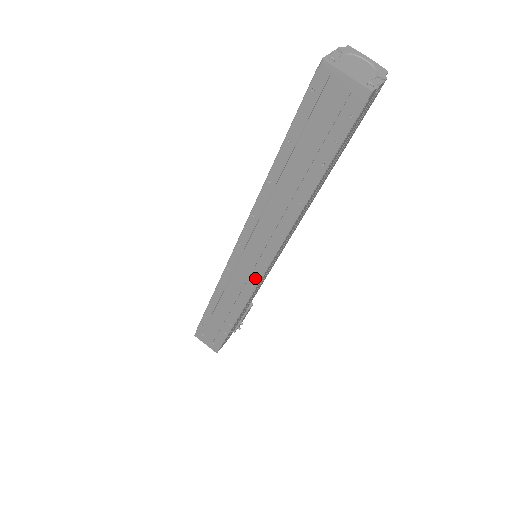
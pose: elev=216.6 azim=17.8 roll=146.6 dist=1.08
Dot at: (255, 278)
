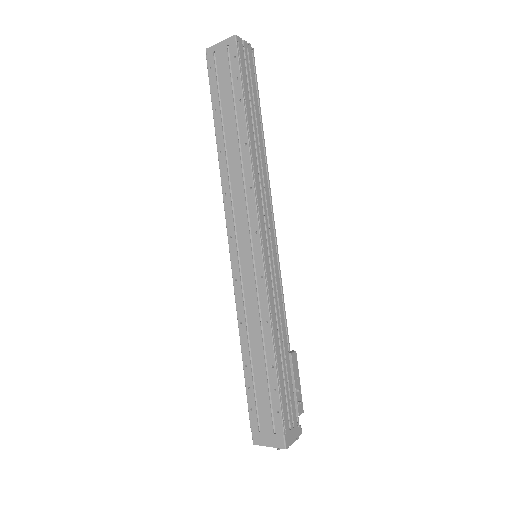
Dot at: (258, 262)
